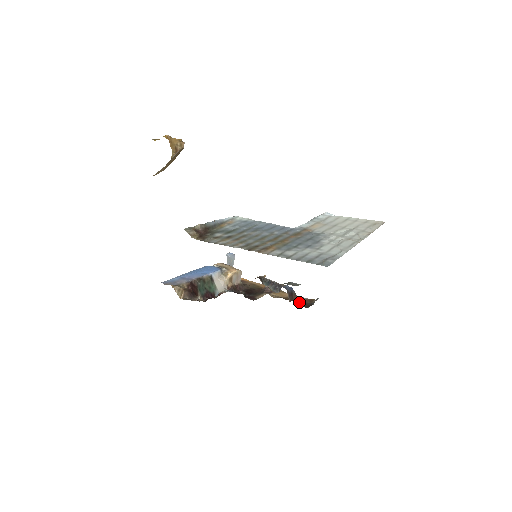
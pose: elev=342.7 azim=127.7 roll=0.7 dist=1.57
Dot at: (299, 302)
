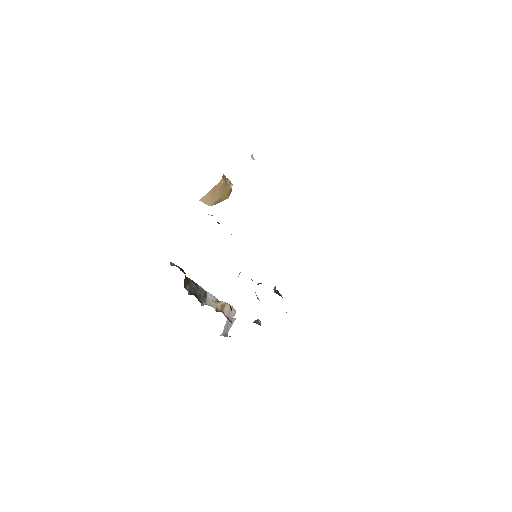
Dot at: occluded
